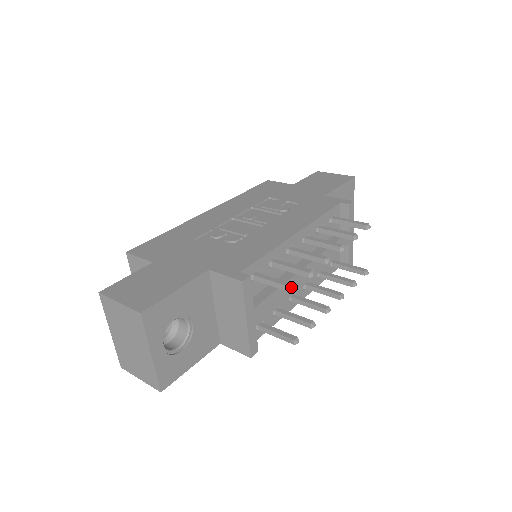
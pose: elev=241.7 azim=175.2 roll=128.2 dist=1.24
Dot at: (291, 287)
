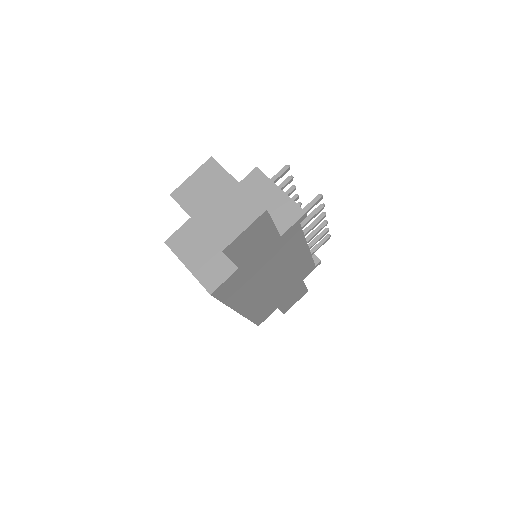
Dot at: (285, 165)
